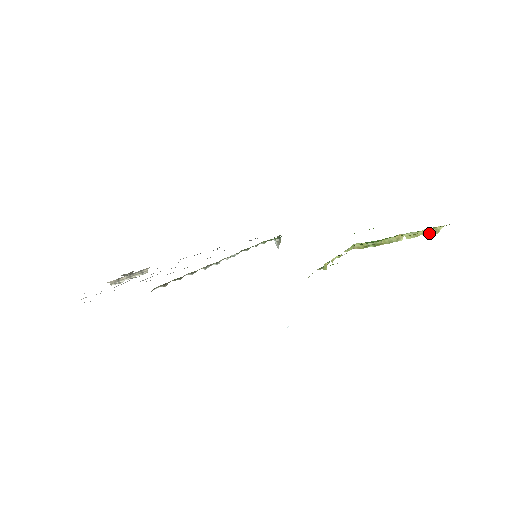
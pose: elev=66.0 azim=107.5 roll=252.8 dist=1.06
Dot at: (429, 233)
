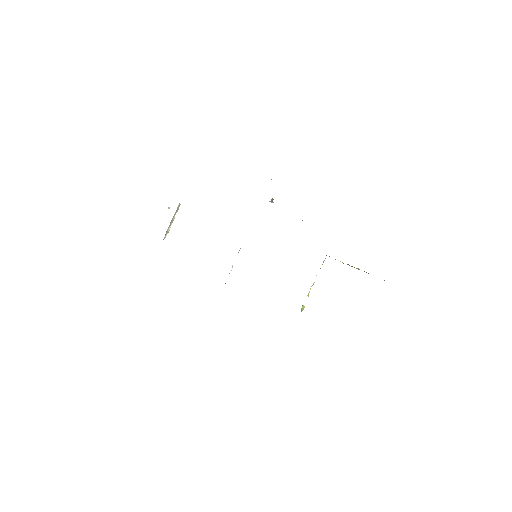
Dot at: occluded
